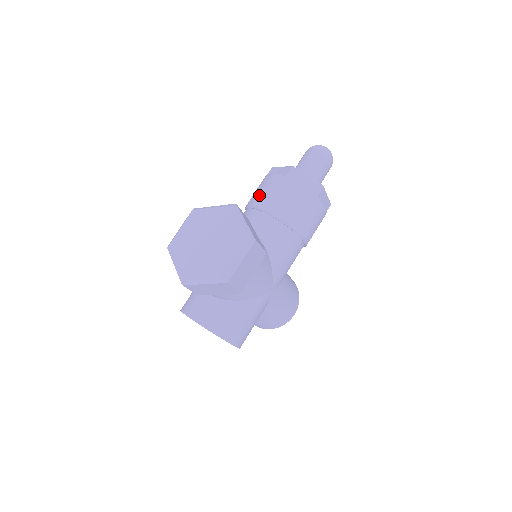
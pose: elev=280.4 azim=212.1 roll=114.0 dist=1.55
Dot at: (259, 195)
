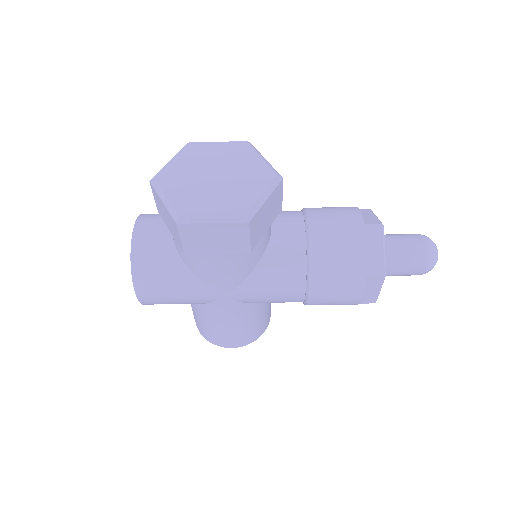
Dot at: (323, 210)
